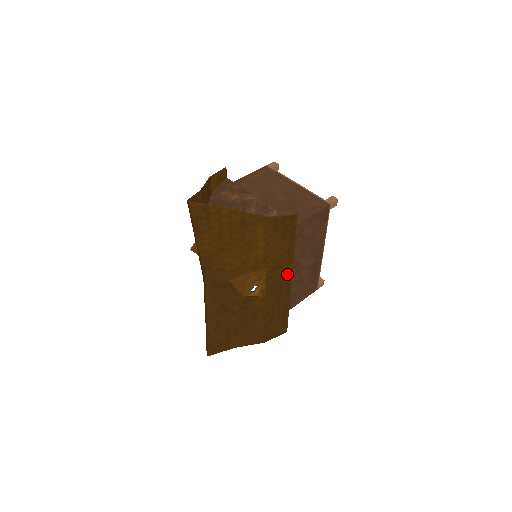
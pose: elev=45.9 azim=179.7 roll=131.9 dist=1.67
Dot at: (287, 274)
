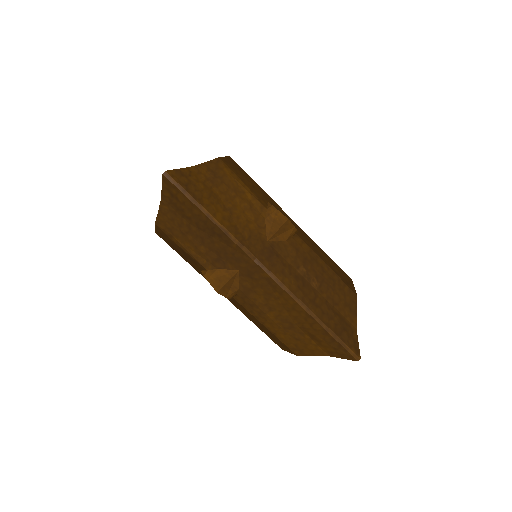
Dot at: (283, 213)
